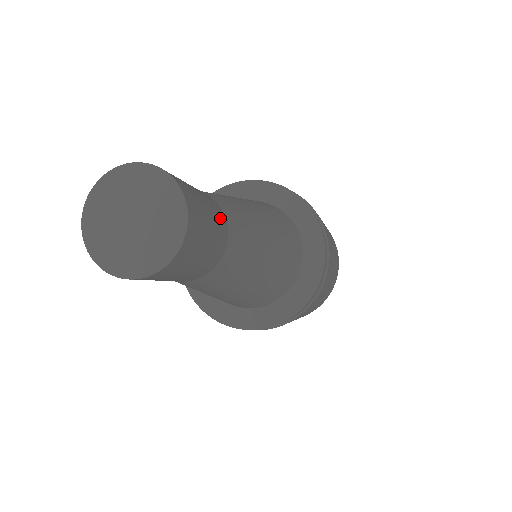
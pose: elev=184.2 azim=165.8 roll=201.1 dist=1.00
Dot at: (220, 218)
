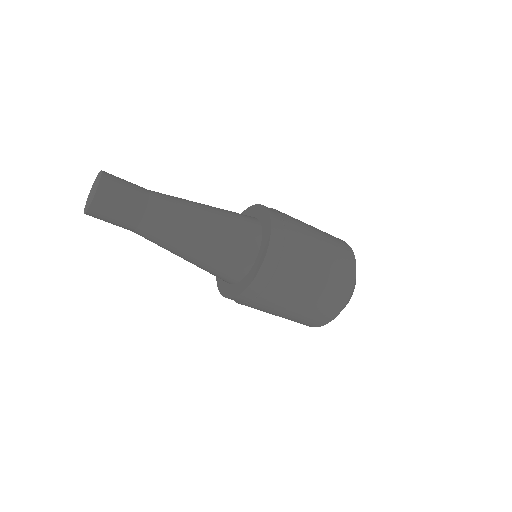
Dot at: (140, 196)
